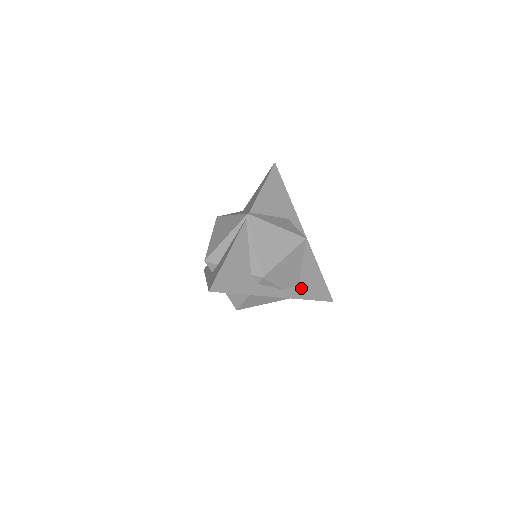
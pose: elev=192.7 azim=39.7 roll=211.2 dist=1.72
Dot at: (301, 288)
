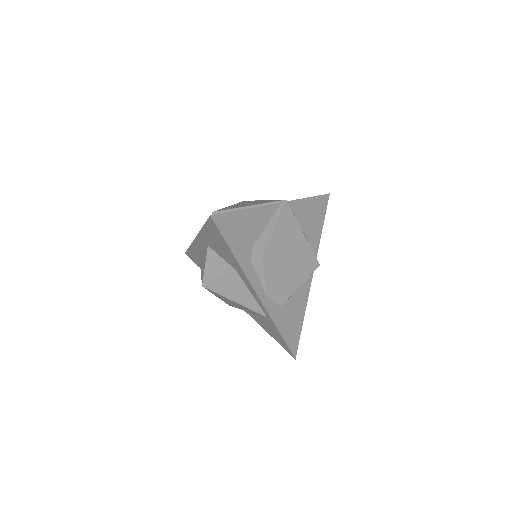
Dot at: (280, 312)
